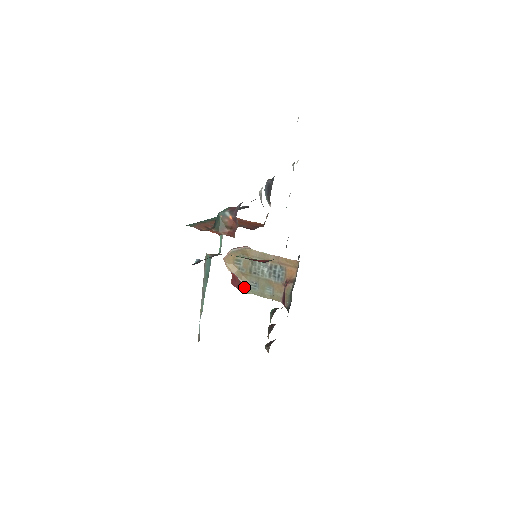
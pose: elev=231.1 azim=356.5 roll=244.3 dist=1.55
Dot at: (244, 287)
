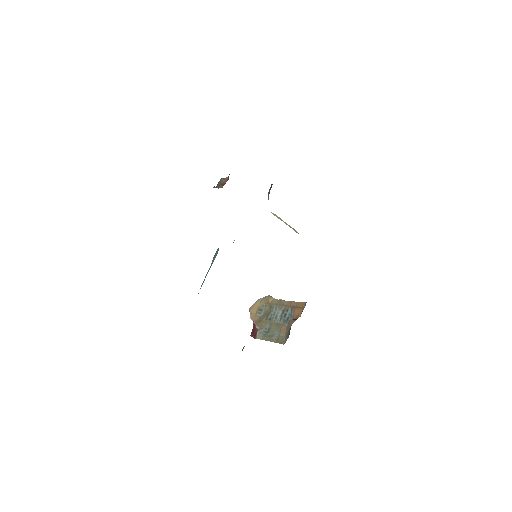
Dot at: (257, 331)
